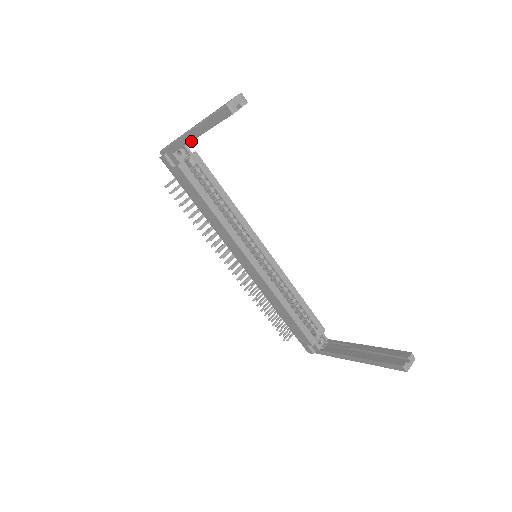
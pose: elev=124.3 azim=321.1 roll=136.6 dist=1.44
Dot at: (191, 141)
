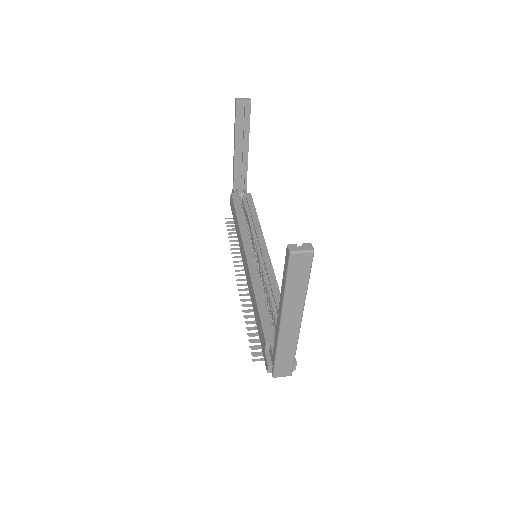
Dot at: (234, 159)
